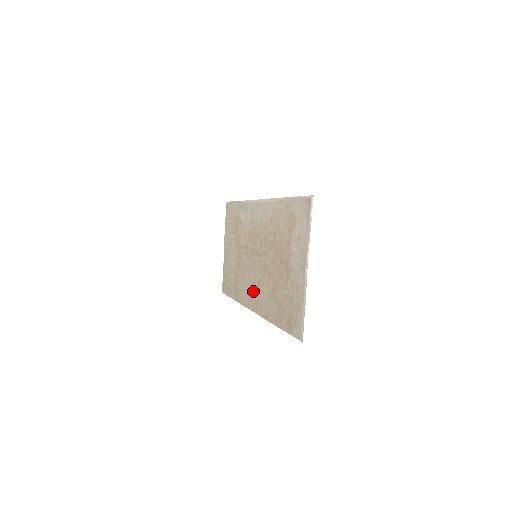
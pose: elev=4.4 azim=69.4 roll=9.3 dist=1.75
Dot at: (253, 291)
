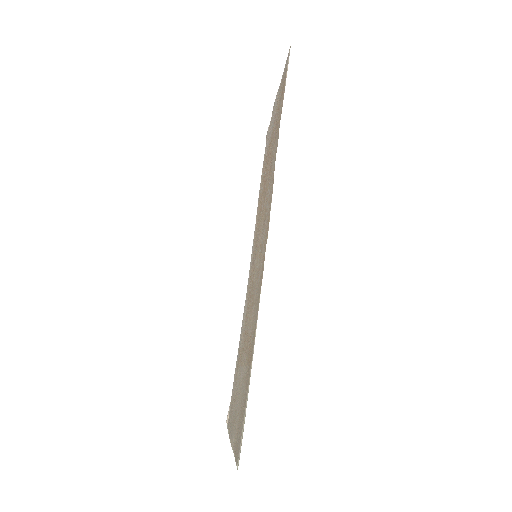
Dot at: (262, 247)
